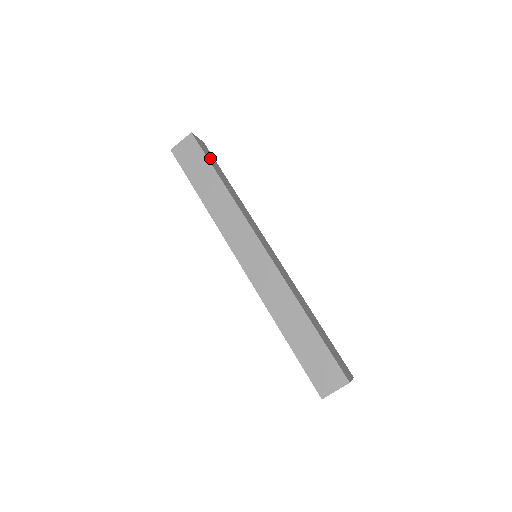
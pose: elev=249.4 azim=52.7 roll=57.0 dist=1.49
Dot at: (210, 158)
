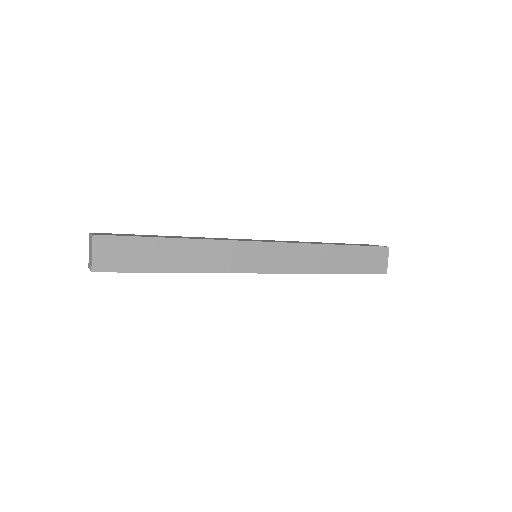
Dot at: occluded
